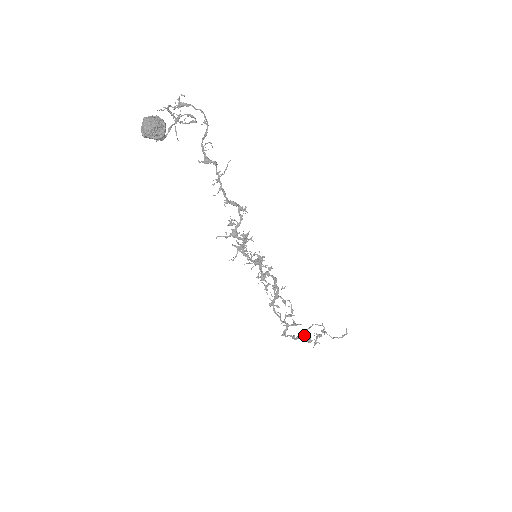
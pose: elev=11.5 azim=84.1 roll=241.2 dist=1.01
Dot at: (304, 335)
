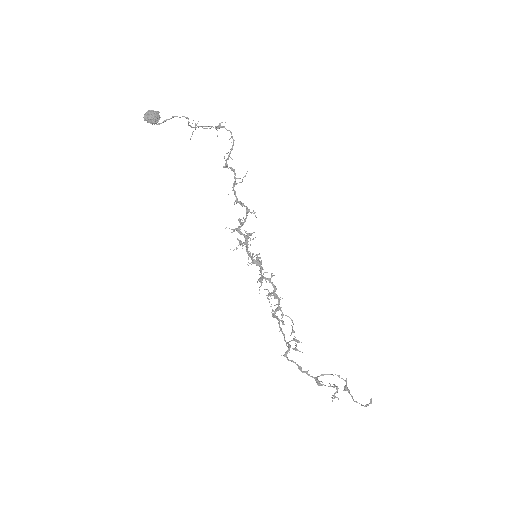
Dot at: (317, 376)
